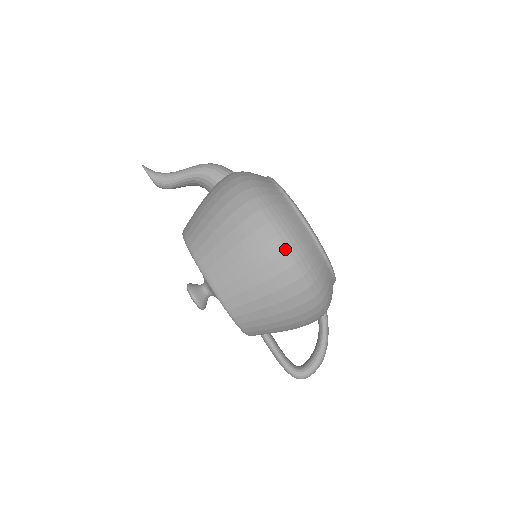
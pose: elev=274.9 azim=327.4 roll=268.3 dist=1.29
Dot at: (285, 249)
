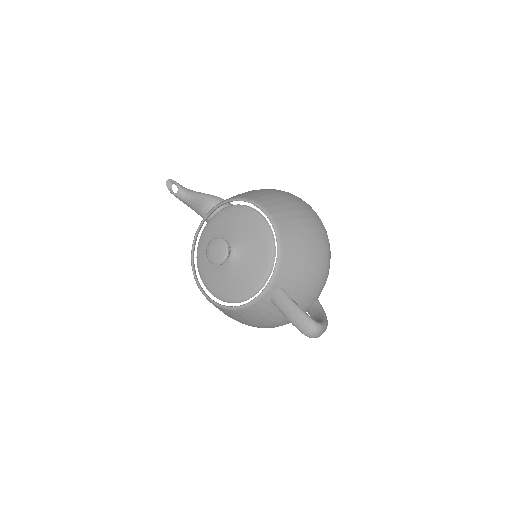
Dot at: (314, 211)
